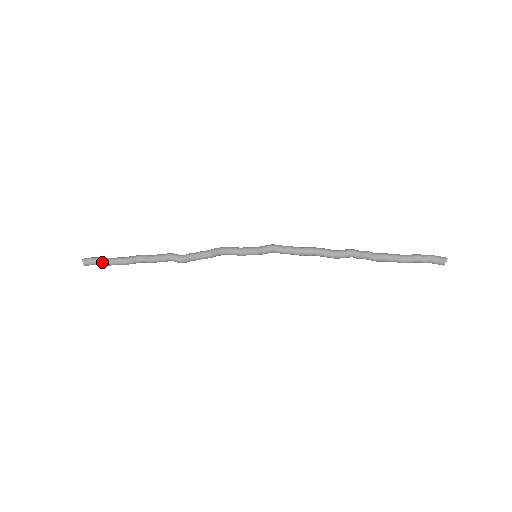
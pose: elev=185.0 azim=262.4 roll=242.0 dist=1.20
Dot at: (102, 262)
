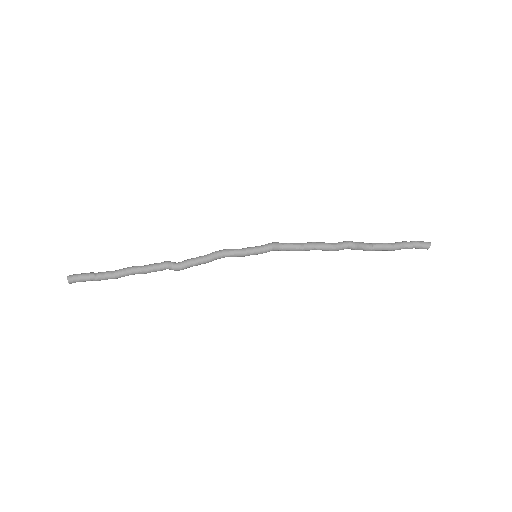
Dot at: (90, 277)
